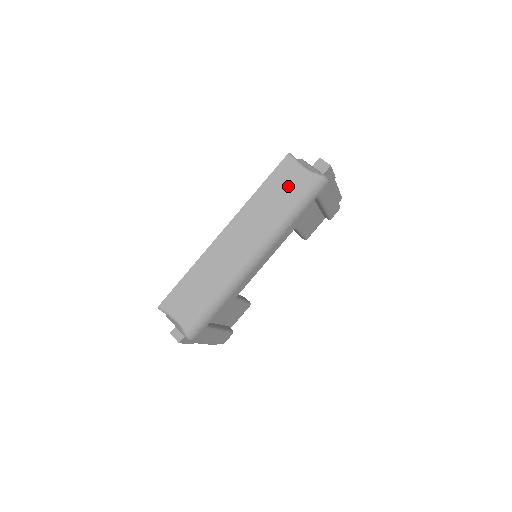
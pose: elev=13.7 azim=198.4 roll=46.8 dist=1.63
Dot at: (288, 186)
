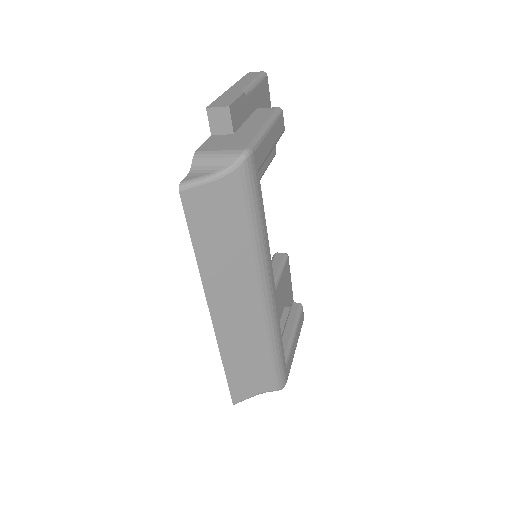
Dot at: (219, 214)
